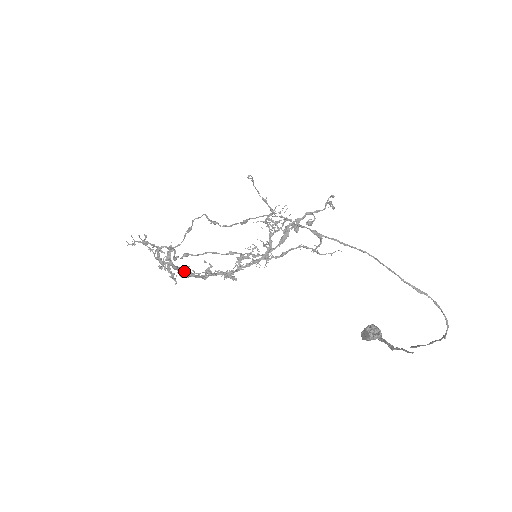
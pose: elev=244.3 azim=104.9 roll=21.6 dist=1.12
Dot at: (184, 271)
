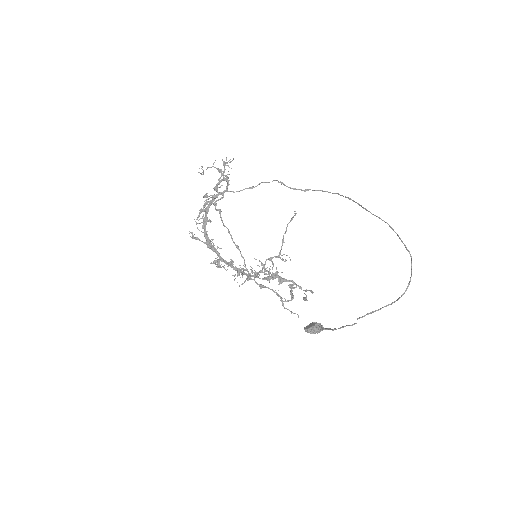
Dot at: (207, 220)
